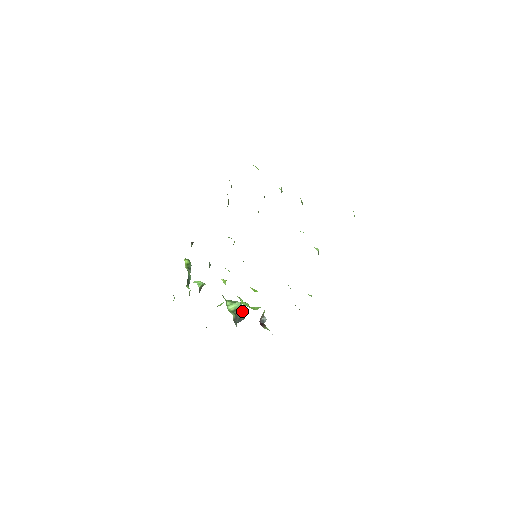
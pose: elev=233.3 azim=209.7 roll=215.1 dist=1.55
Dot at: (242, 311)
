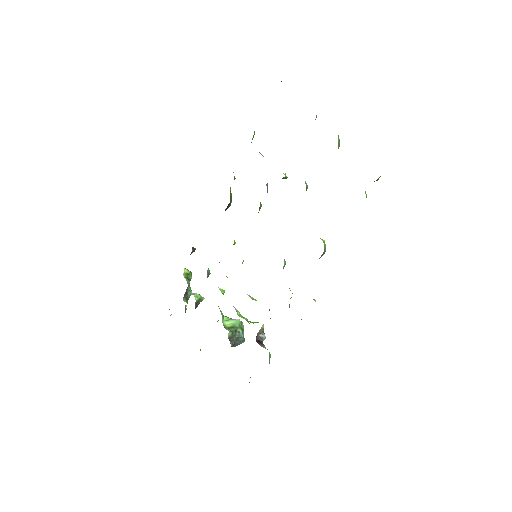
Dot at: (242, 331)
